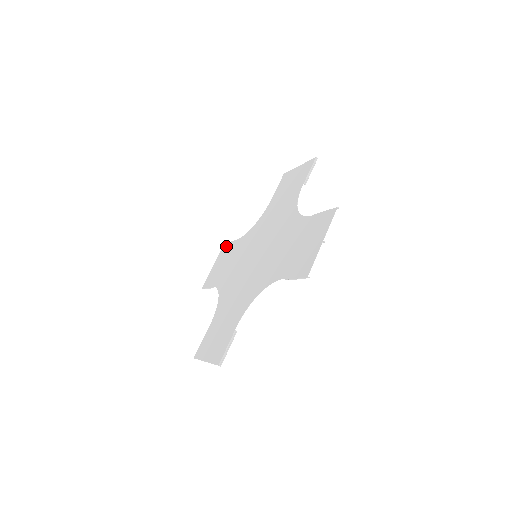
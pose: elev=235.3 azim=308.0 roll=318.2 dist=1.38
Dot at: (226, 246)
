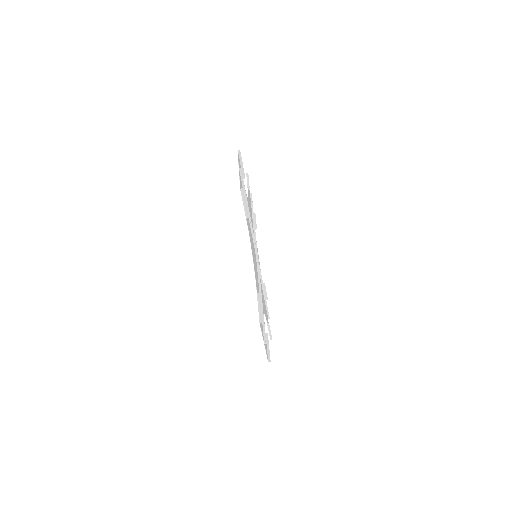
Dot at: occluded
